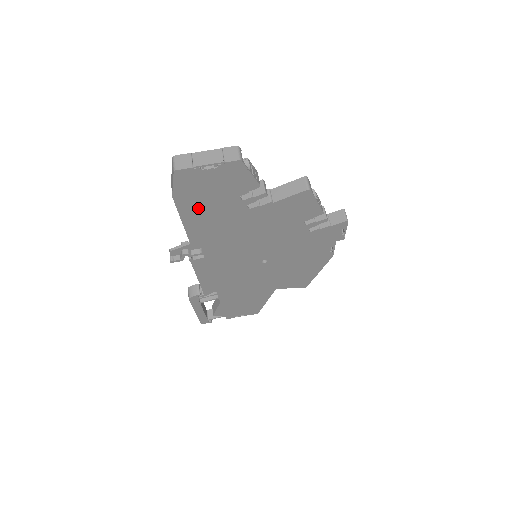
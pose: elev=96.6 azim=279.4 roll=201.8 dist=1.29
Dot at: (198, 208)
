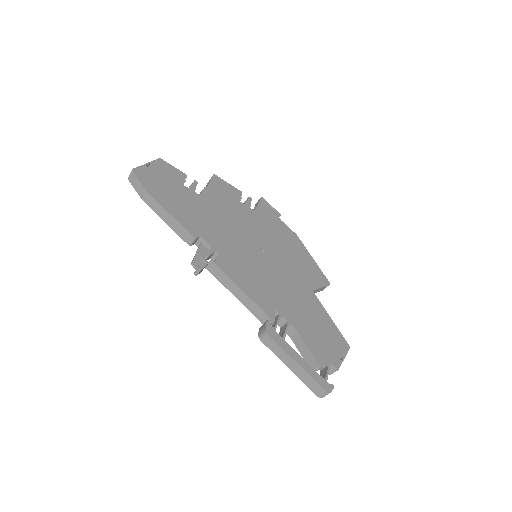
Dot at: (169, 199)
